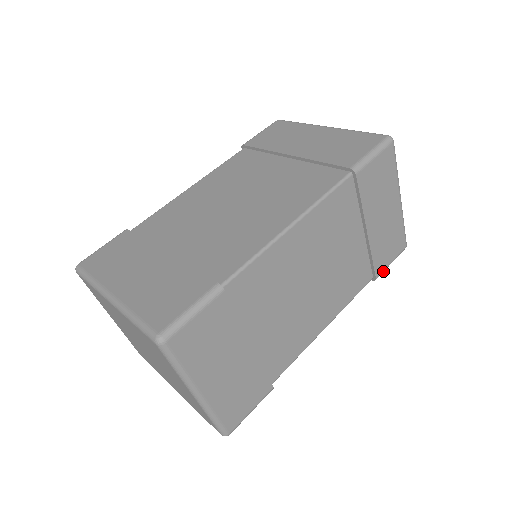
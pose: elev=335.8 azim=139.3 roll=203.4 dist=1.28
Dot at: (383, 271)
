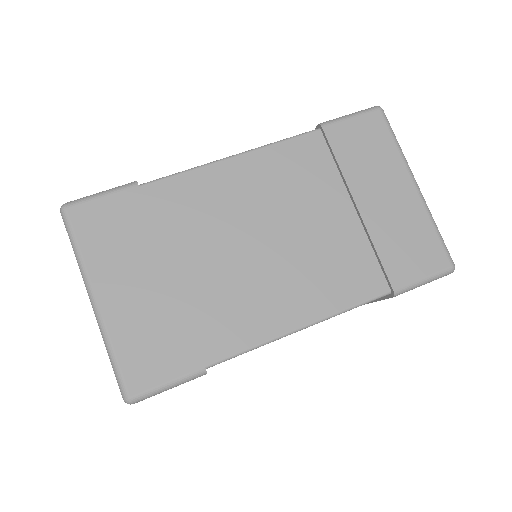
Dot at: occluded
